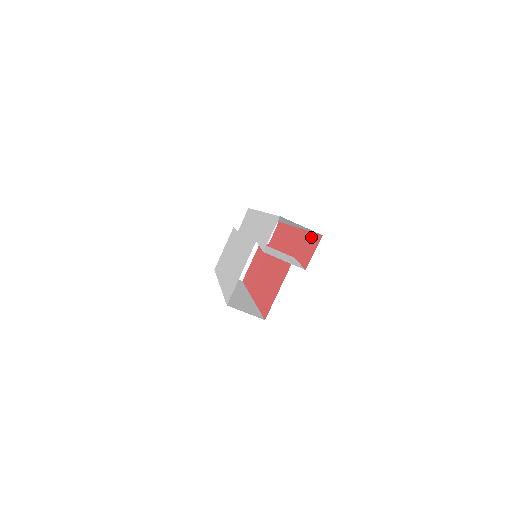
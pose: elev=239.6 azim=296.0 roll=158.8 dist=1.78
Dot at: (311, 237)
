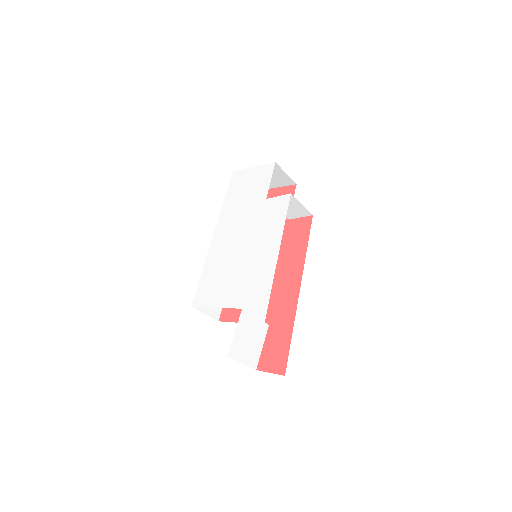
Dot at: (285, 347)
